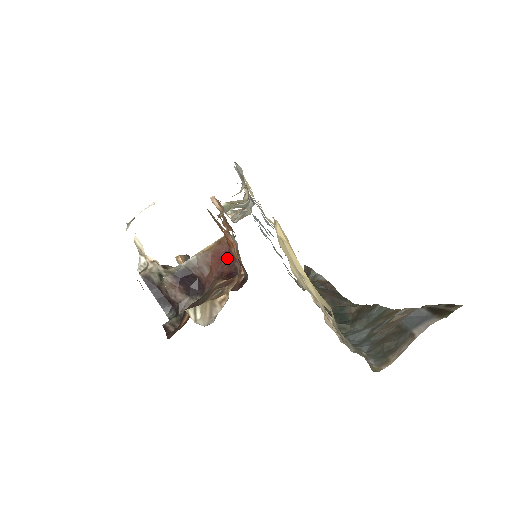
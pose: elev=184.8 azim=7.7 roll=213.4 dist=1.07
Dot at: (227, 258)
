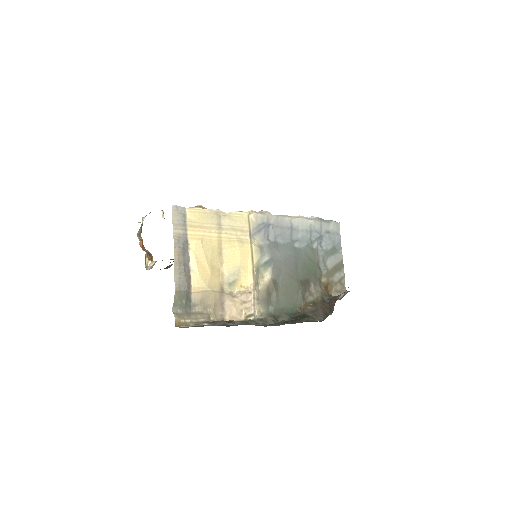
Dot at: occluded
